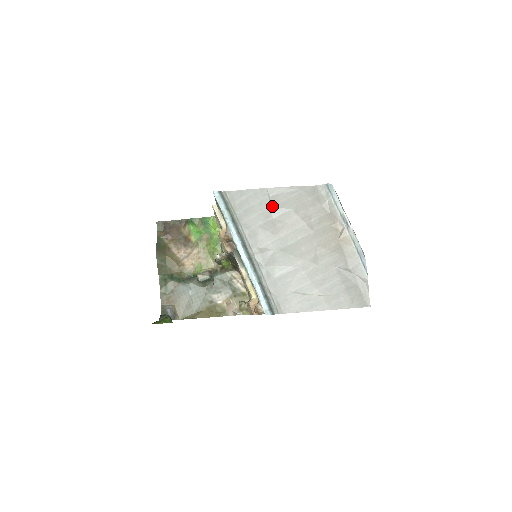
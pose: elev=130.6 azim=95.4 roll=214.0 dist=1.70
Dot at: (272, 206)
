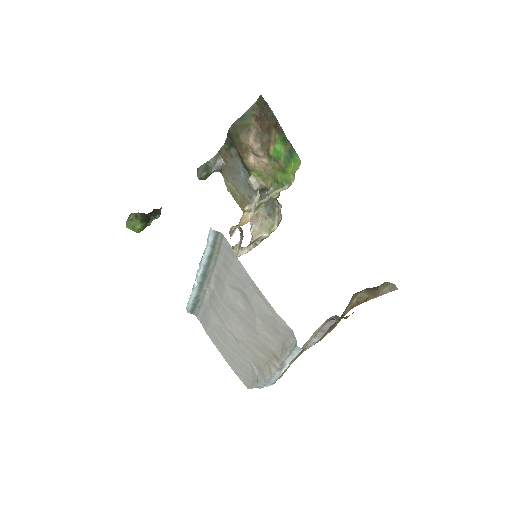
Dot at: (245, 291)
